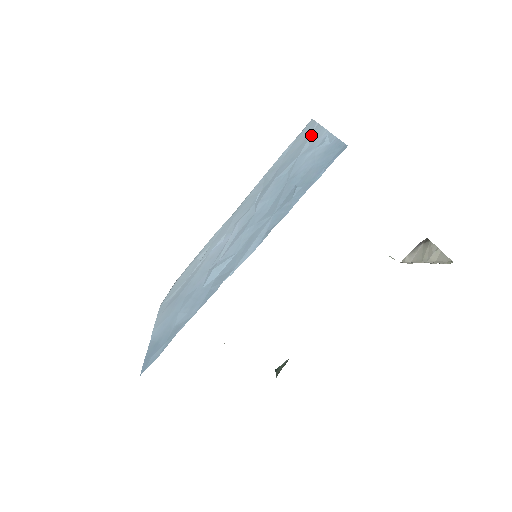
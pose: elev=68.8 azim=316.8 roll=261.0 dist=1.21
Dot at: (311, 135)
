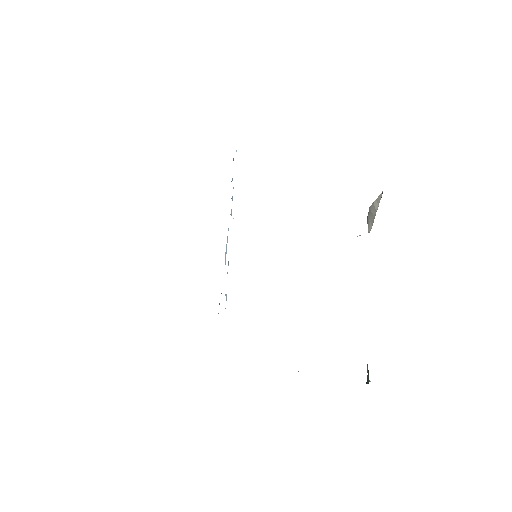
Dot at: occluded
